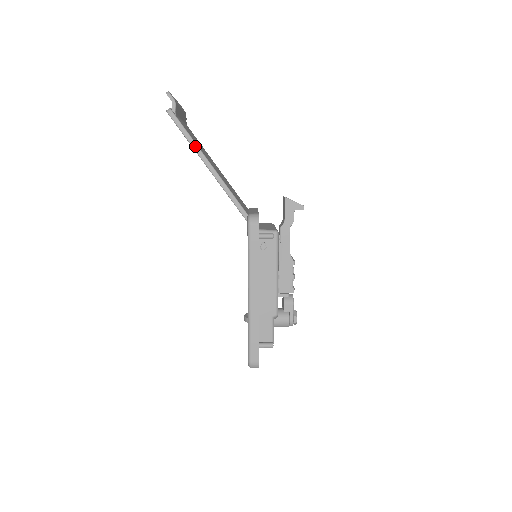
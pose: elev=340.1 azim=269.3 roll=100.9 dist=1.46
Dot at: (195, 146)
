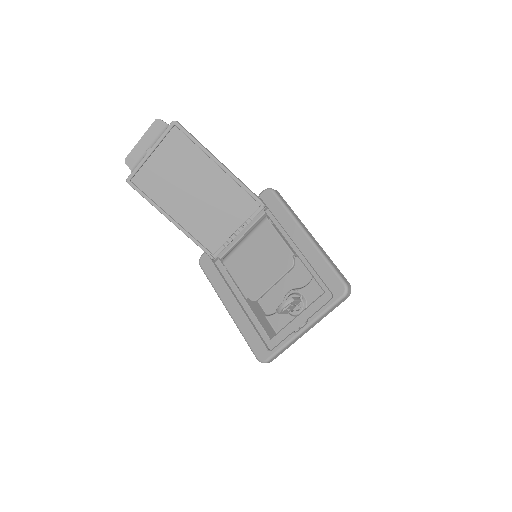
Dot at: occluded
